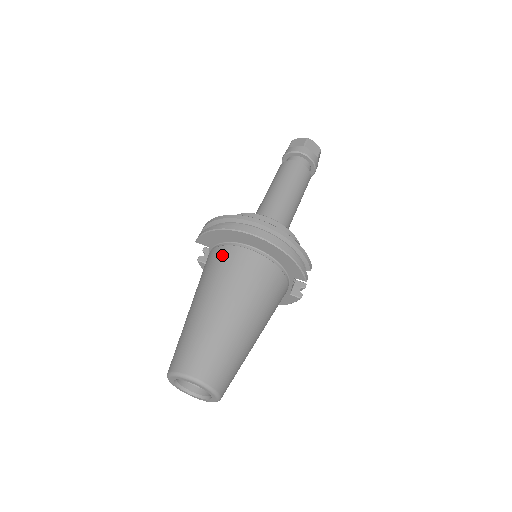
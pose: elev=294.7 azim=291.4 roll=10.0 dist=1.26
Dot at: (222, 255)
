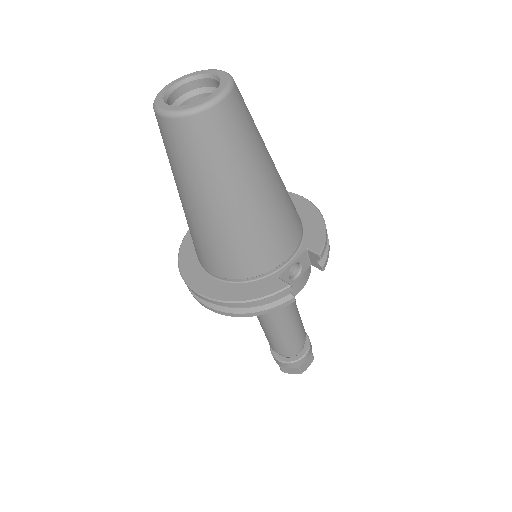
Dot at: occluded
